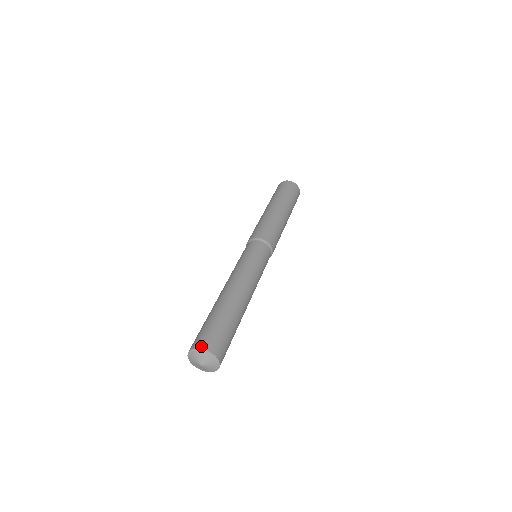
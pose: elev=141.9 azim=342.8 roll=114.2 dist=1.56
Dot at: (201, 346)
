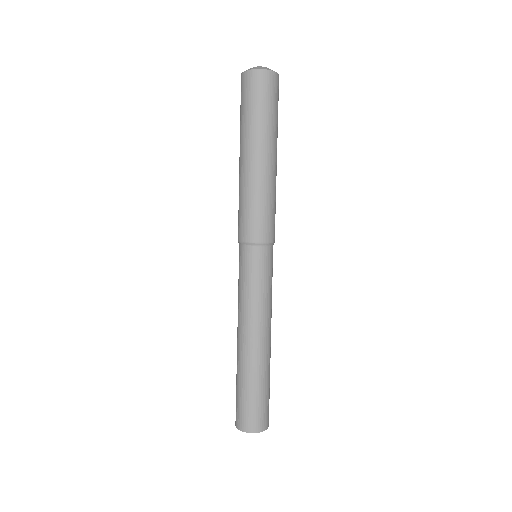
Dot at: (262, 429)
